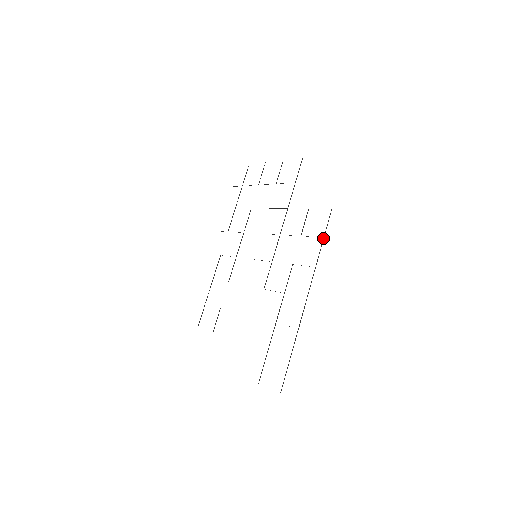
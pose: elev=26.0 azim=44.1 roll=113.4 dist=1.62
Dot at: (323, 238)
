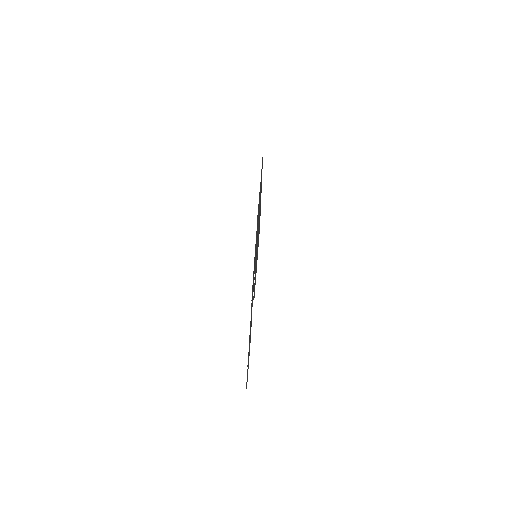
Dot at: occluded
